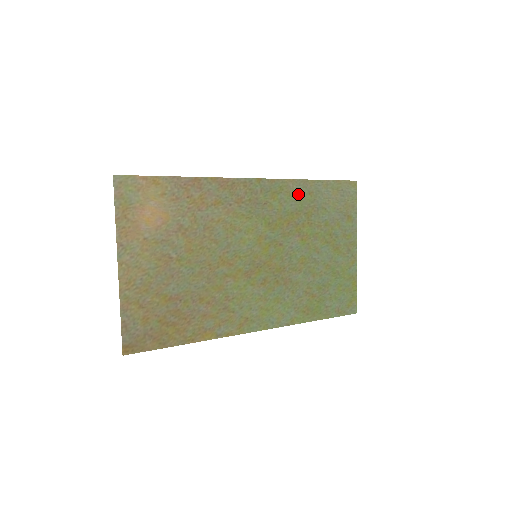
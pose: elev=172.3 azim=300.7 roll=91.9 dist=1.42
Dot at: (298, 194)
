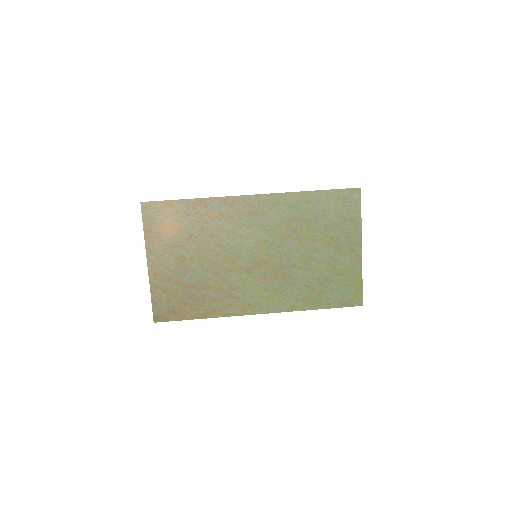
Dot at: (296, 204)
